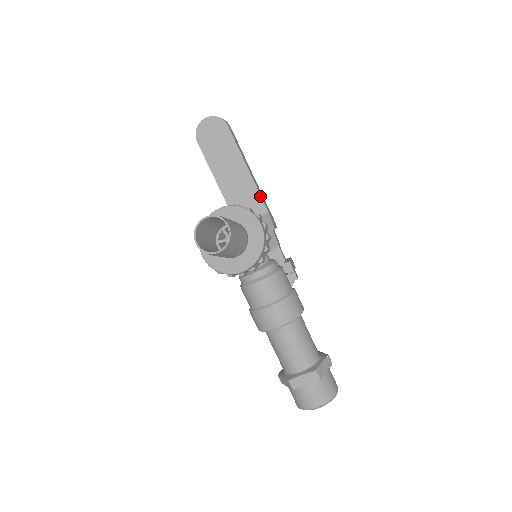
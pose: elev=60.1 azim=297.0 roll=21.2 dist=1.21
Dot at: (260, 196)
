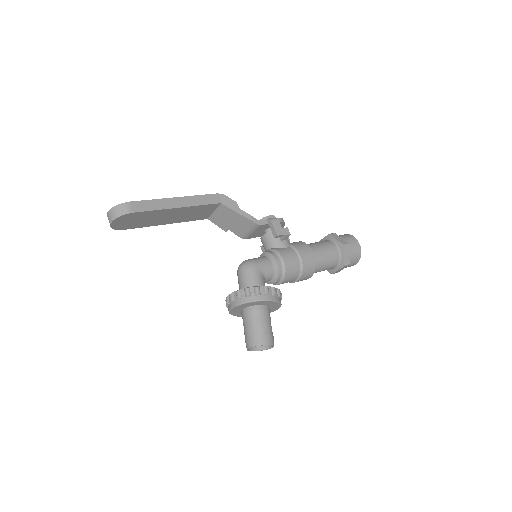
Dot at: (206, 205)
